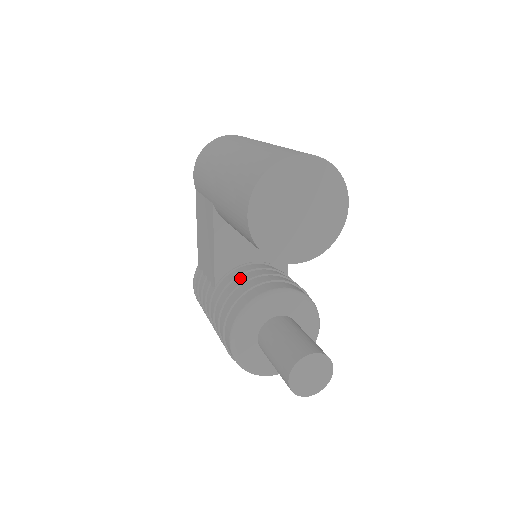
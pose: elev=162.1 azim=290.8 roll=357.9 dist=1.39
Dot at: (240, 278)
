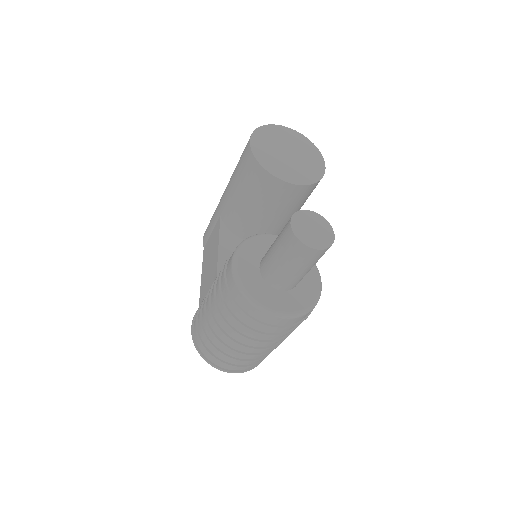
Dot at: occluded
